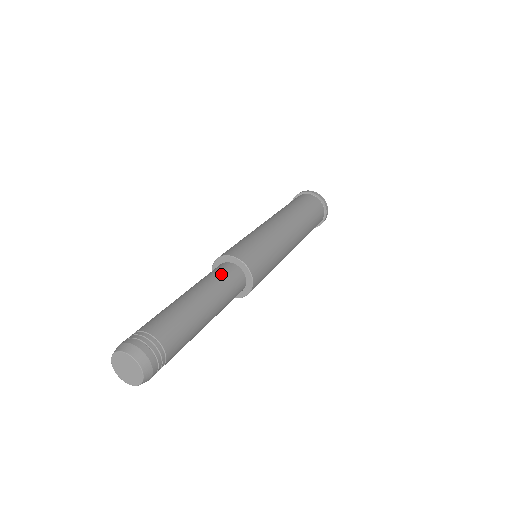
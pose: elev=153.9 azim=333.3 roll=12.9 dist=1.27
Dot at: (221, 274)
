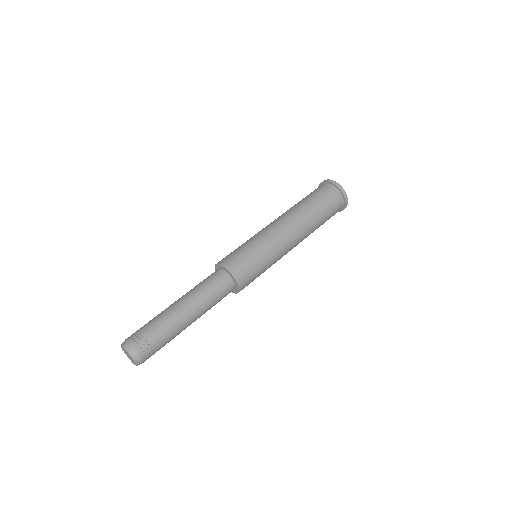
Dot at: (210, 282)
